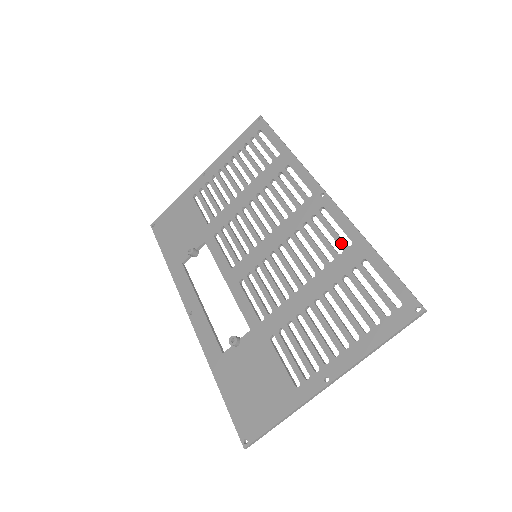
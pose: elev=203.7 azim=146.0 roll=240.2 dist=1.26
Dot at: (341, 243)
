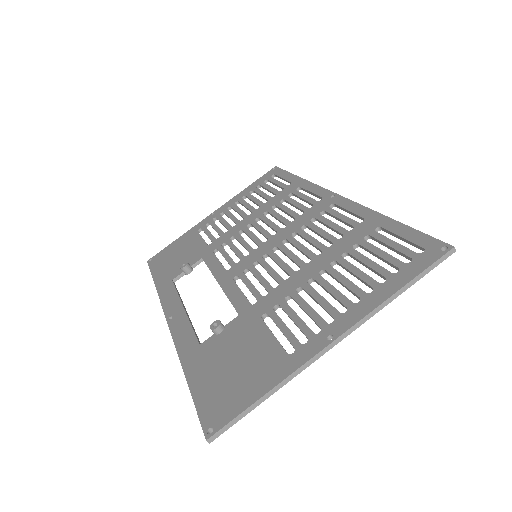
Dot at: (352, 222)
